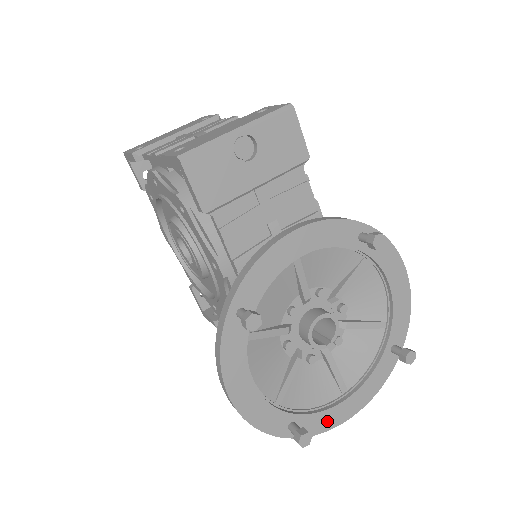
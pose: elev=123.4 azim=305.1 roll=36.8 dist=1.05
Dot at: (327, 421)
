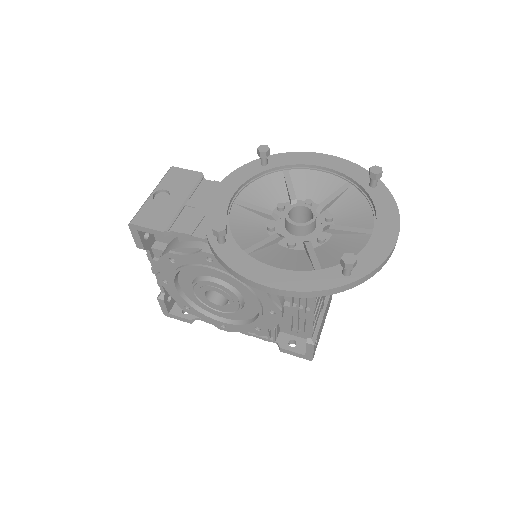
Dot at: (377, 253)
